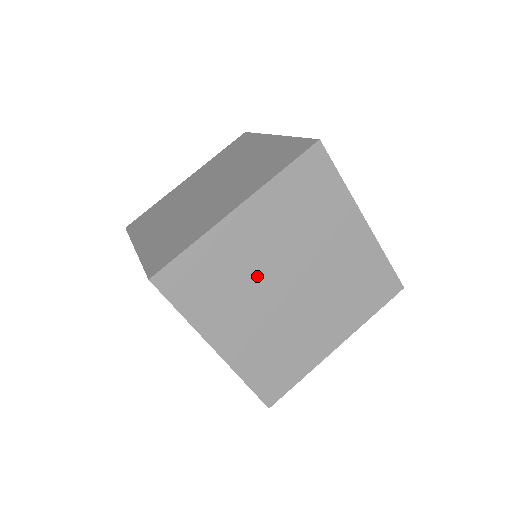
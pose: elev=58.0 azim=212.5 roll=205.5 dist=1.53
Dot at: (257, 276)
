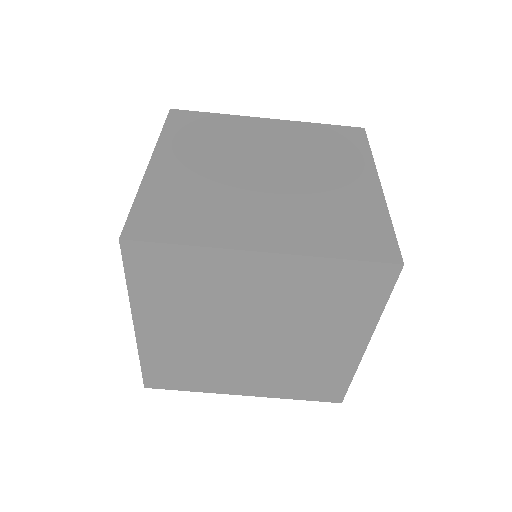
Dot at: (212, 349)
